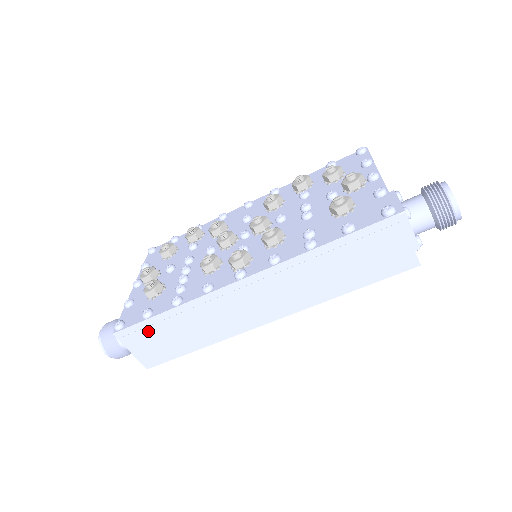
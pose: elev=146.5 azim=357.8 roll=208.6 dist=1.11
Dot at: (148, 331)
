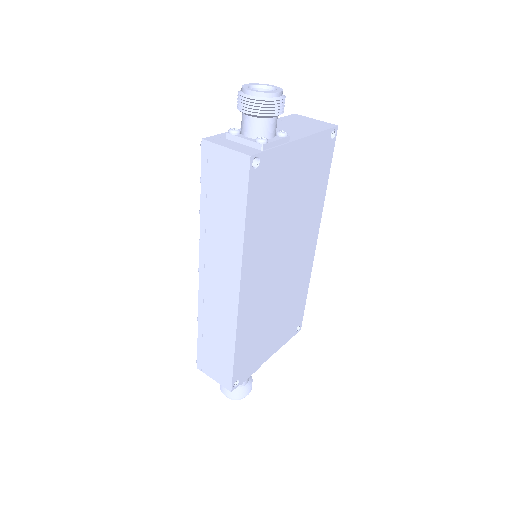
Dot at: (205, 353)
